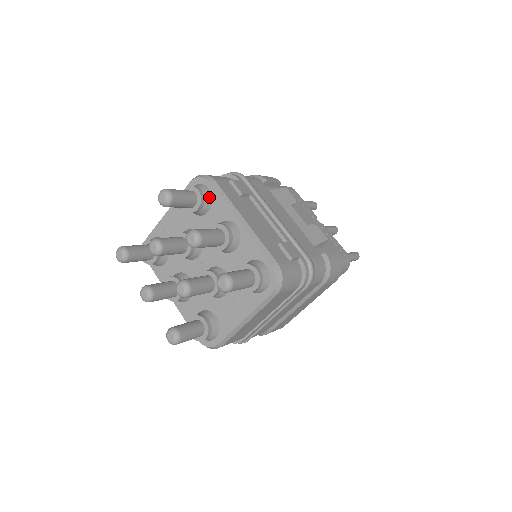
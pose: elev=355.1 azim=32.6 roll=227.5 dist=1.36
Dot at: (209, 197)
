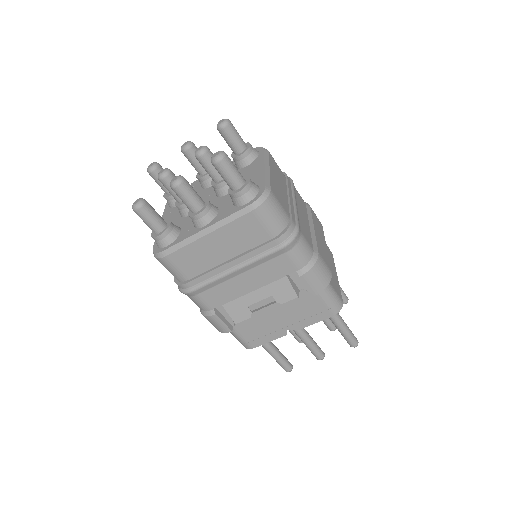
Dot at: occluded
